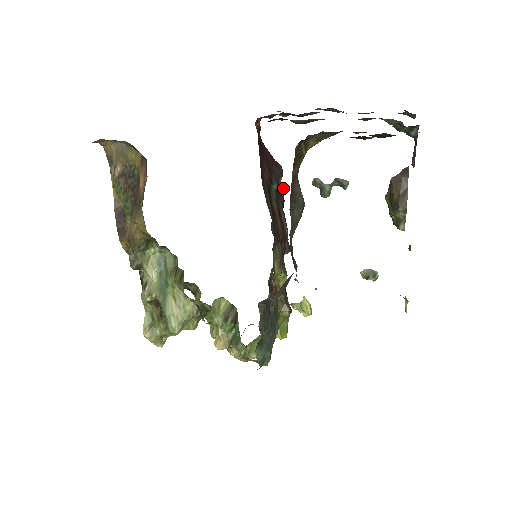
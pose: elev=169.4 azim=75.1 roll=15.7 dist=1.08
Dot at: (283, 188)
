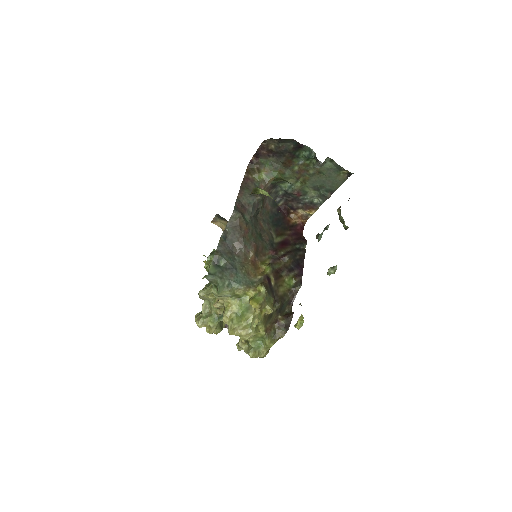
Dot at: (305, 250)
